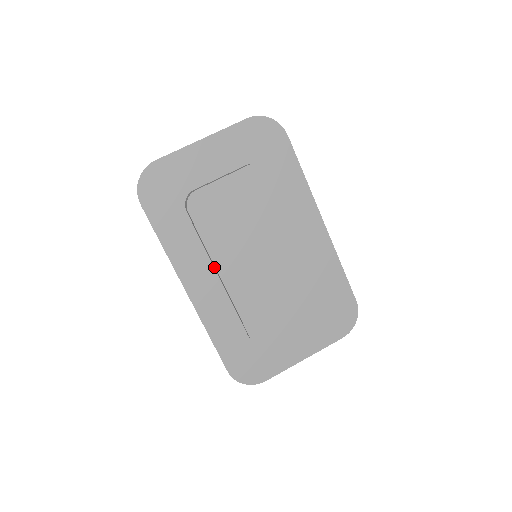
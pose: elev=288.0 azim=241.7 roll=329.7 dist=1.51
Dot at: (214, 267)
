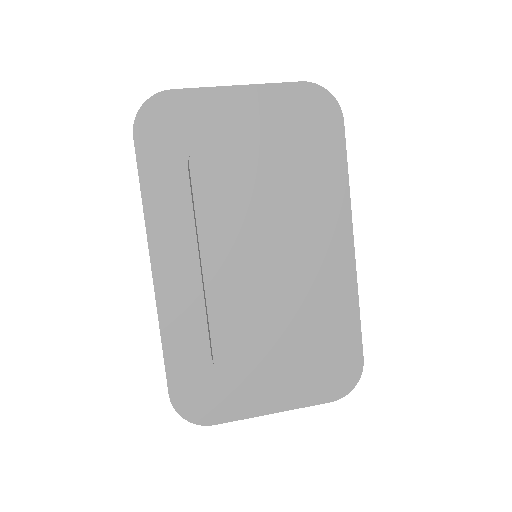
Dot at: (198, 249)
